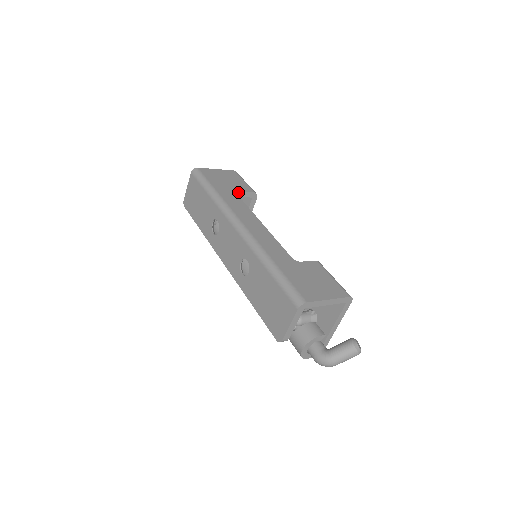
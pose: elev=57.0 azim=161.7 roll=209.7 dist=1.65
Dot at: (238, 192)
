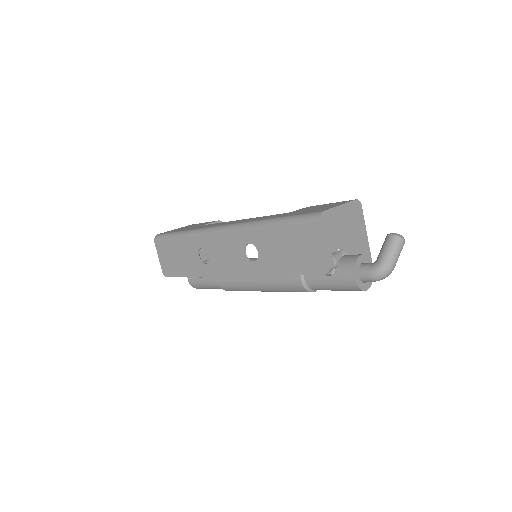
Dot at: occluded
